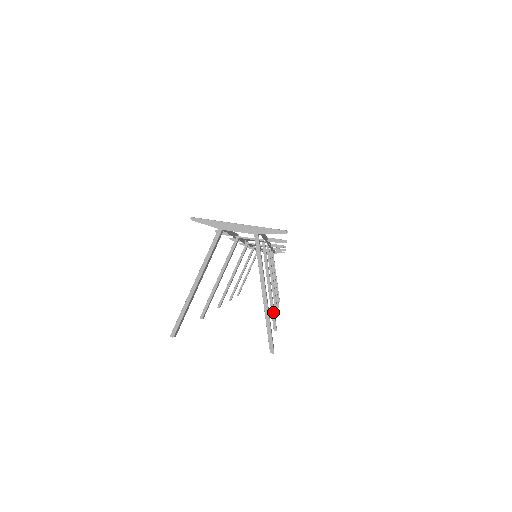
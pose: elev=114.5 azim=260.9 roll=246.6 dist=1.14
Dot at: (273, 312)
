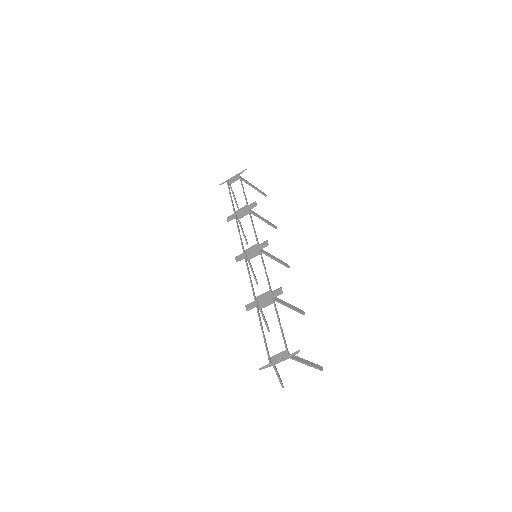
Dot at: (298, 312)
